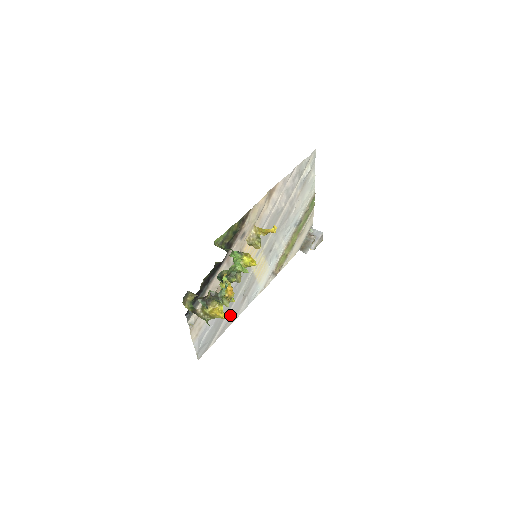
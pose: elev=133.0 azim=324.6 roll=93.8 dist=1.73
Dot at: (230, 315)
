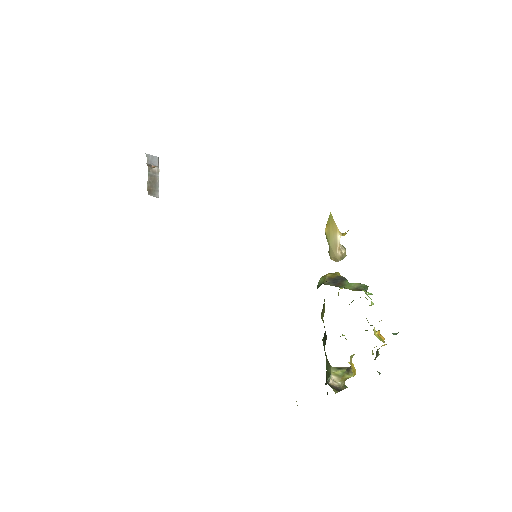
Dot at: occluded
